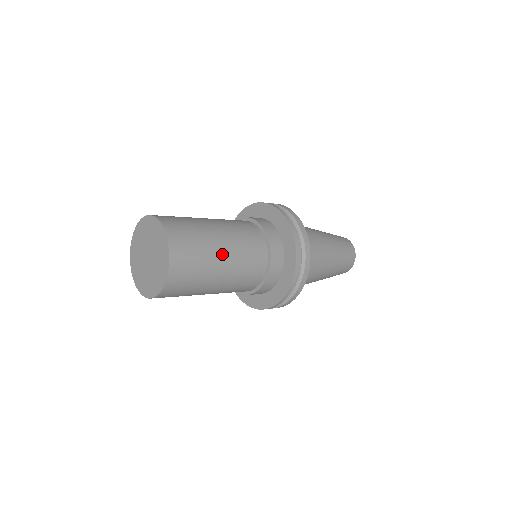
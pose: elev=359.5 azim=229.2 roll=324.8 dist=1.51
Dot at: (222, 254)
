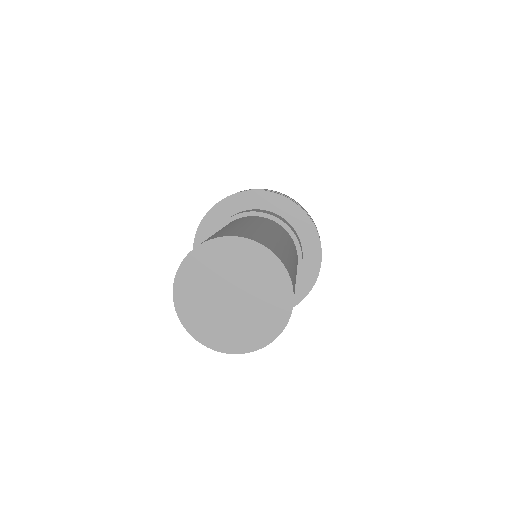
Dot at: (292, 256)
